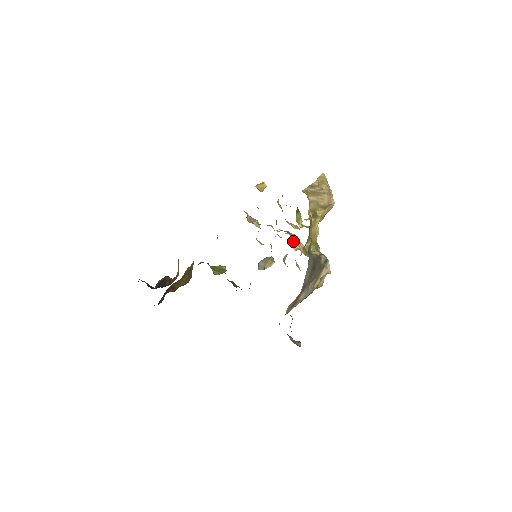
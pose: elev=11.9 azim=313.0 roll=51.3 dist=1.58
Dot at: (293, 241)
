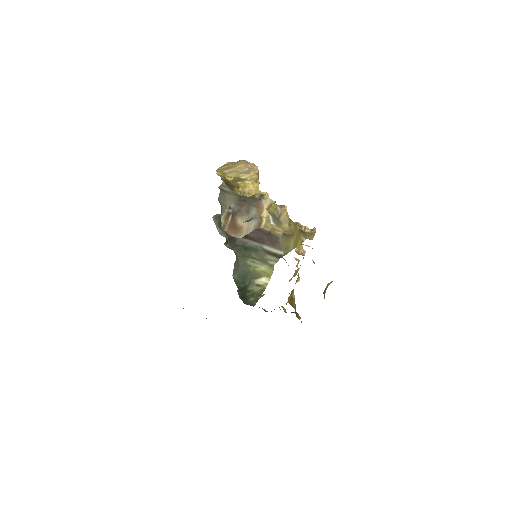
Dot at: occluded
